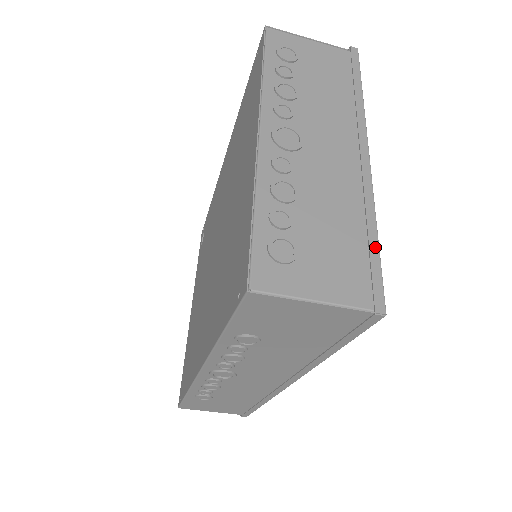
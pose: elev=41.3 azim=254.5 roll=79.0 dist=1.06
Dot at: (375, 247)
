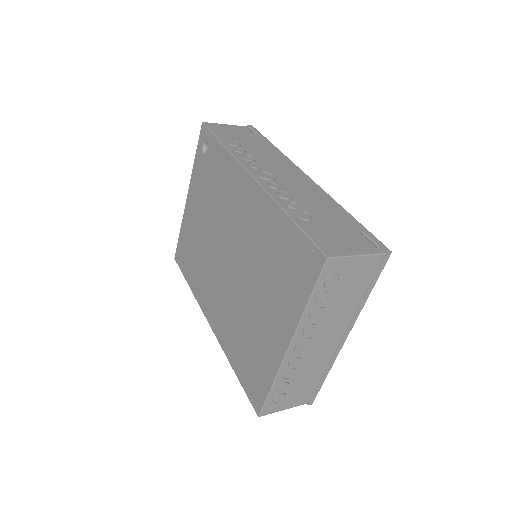
Dot at: (322, 382)
